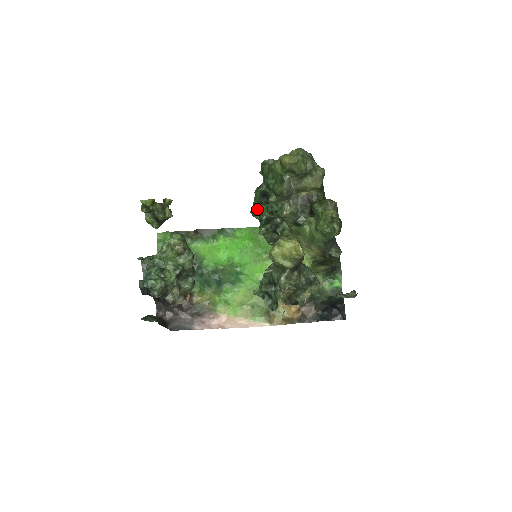
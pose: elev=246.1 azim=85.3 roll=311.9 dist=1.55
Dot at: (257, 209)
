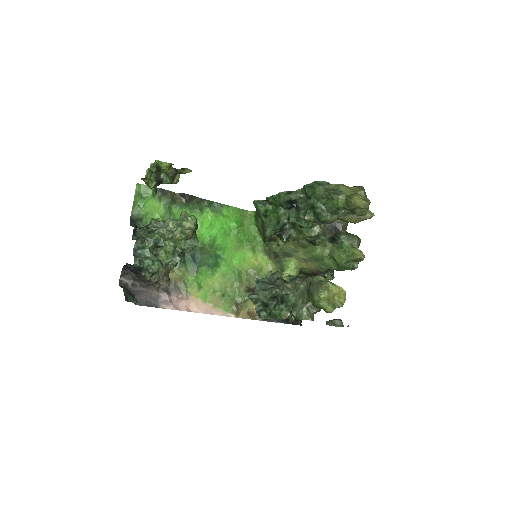
Dot at: (265, 202)
